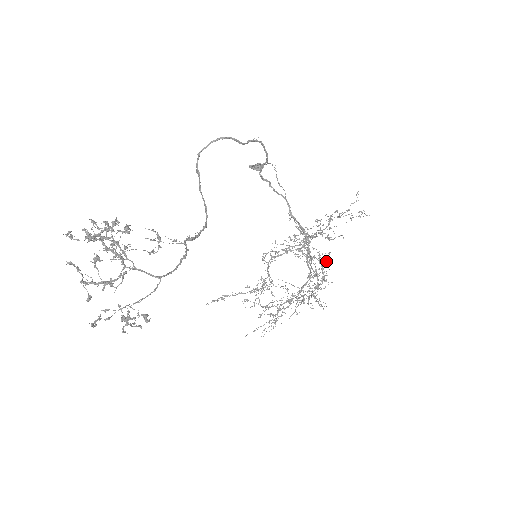
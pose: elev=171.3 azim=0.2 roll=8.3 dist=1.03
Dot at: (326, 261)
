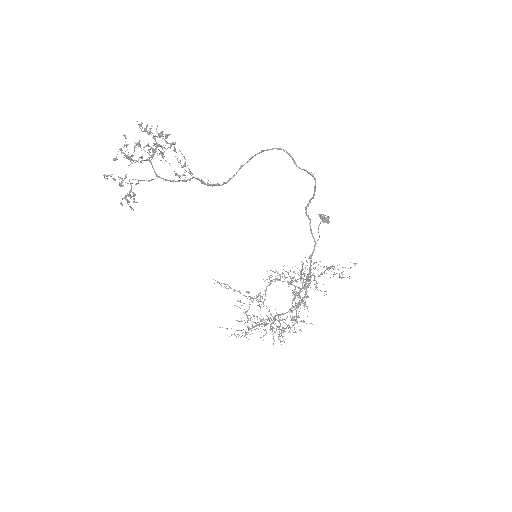
Dot at: (304, 305)
